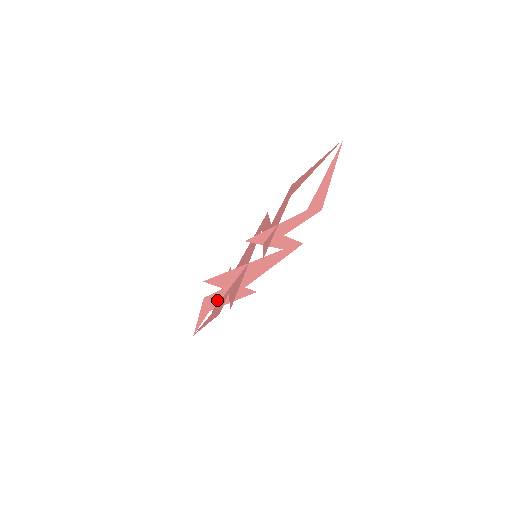
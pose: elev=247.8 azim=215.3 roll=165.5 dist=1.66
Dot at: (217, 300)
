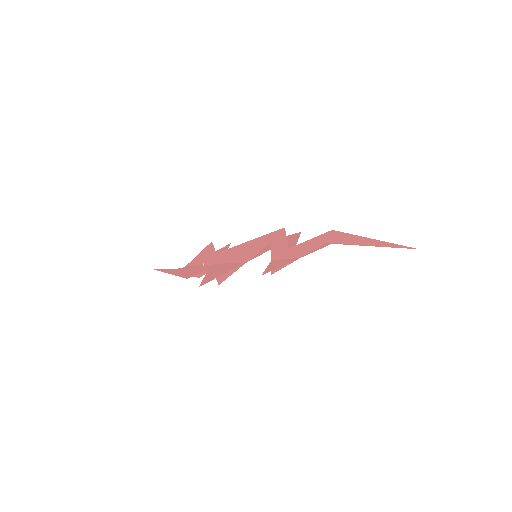
Dot at: (195, 268)
